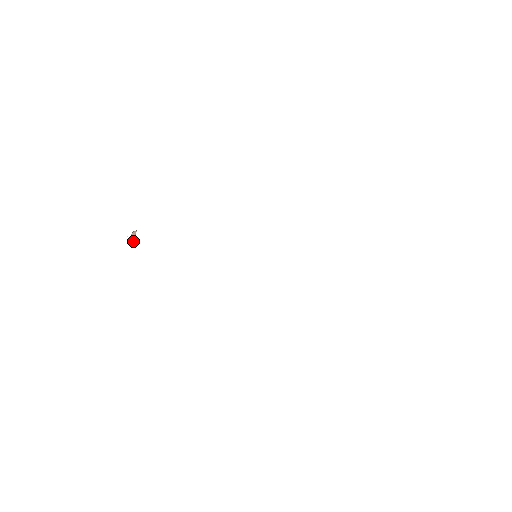
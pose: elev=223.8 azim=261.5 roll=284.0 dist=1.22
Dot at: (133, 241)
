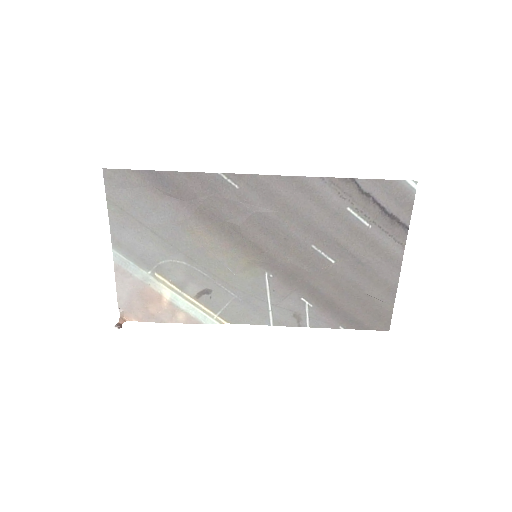
Dot at: (116, 325)
